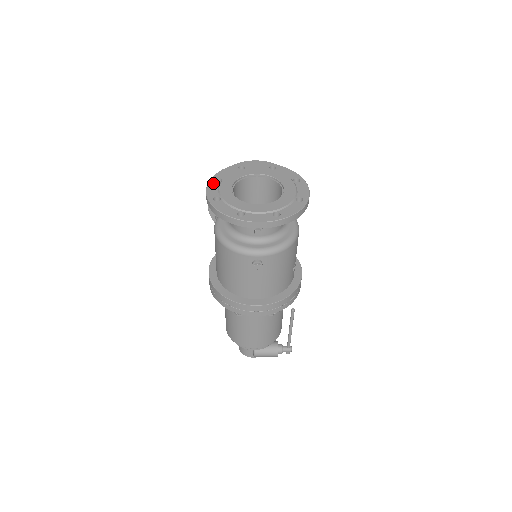
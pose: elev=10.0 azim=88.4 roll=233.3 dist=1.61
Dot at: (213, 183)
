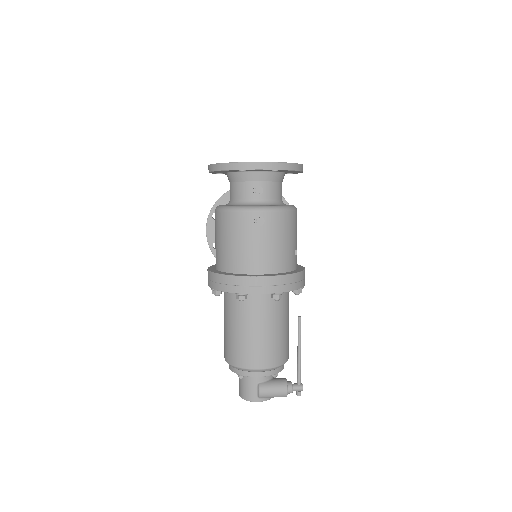
Dot at: occluded
